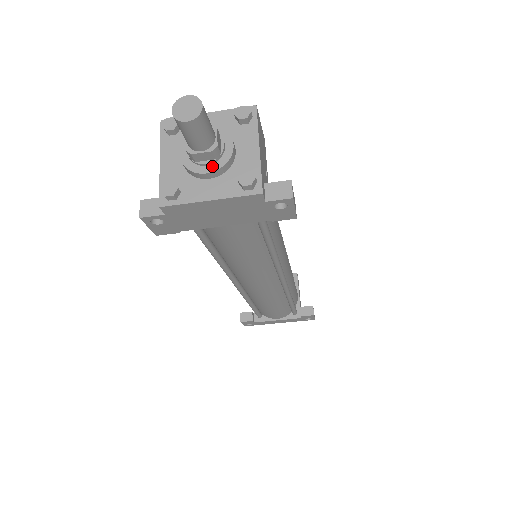
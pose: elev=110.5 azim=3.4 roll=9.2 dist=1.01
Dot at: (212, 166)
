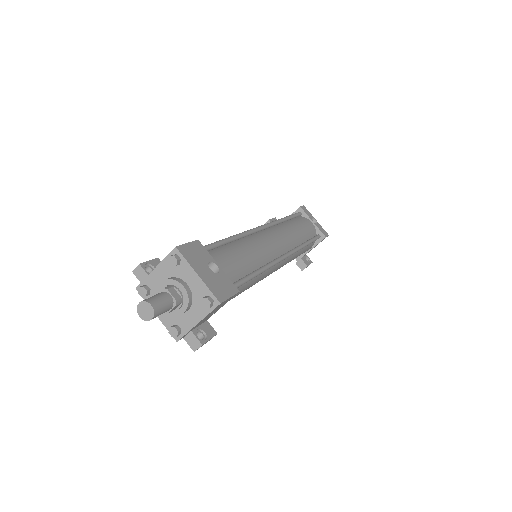
Dot at: occluded
